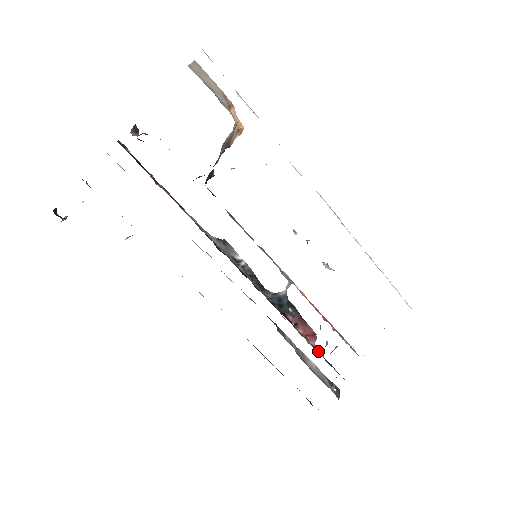
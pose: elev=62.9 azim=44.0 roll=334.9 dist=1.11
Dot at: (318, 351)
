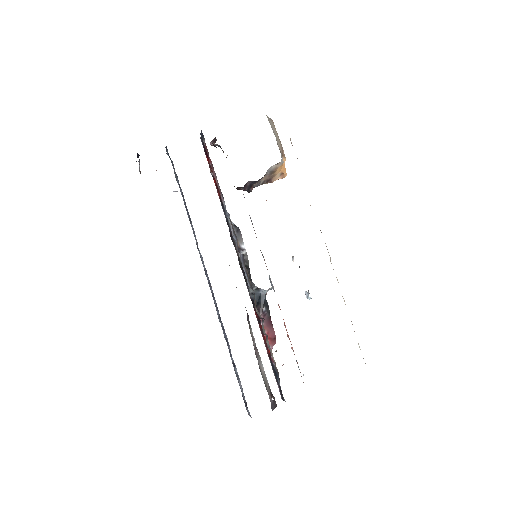
Dot at: (272, 358)
